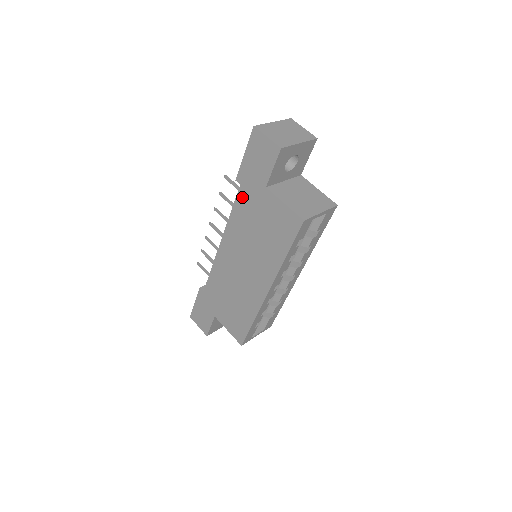
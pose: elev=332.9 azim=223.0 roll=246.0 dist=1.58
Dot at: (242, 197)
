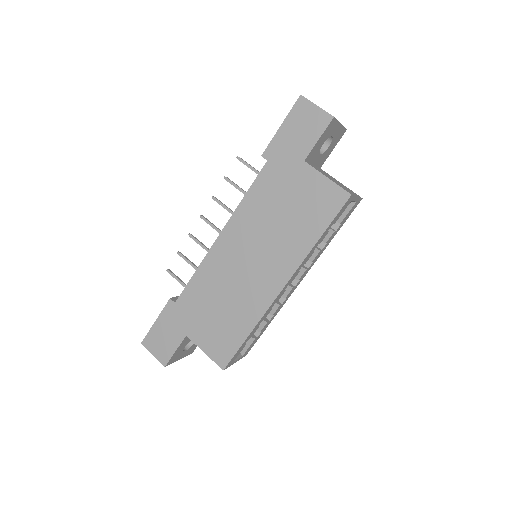
Dot at: (267, 175)
